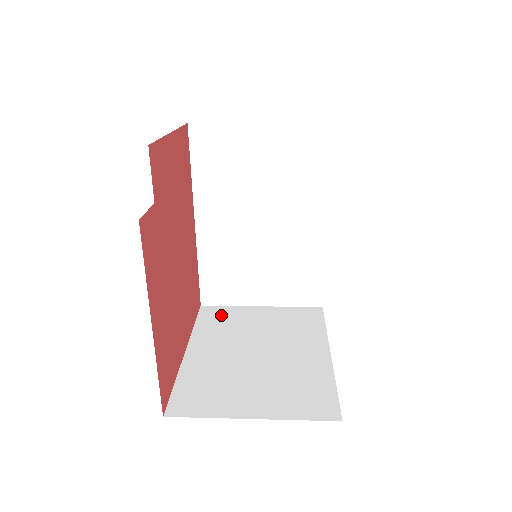
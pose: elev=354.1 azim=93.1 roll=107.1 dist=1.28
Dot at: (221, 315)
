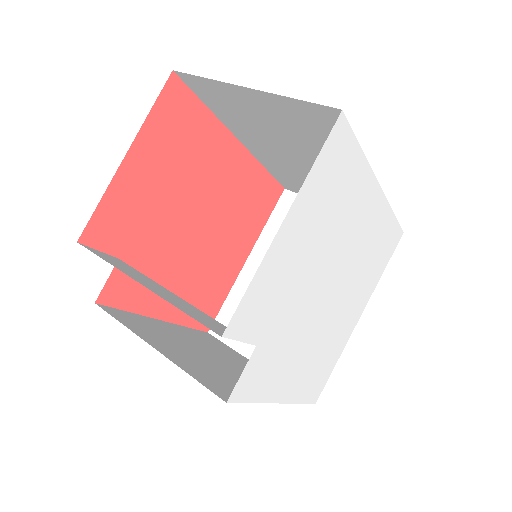
Dot at: occluded
